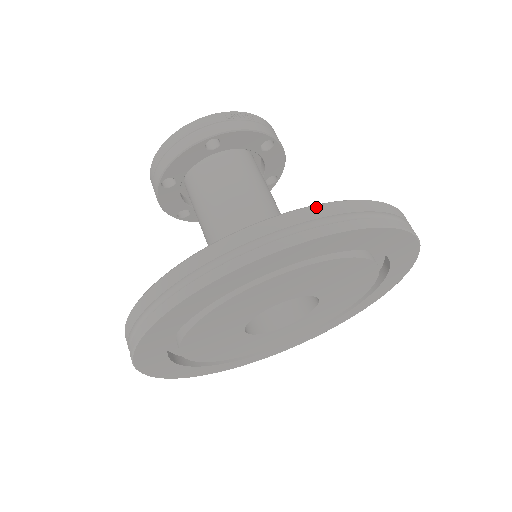
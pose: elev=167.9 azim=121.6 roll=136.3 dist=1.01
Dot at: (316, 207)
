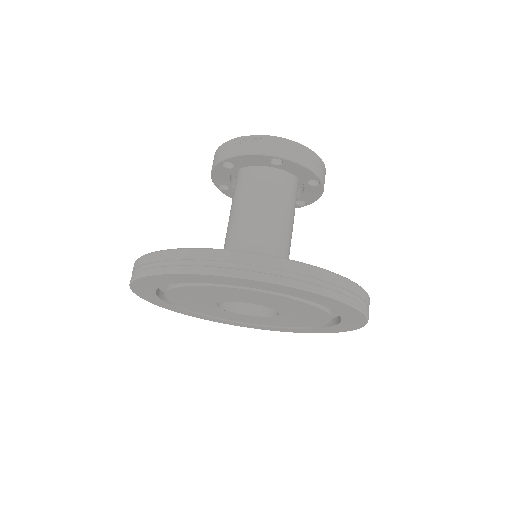
Dot at: (170, 251)
